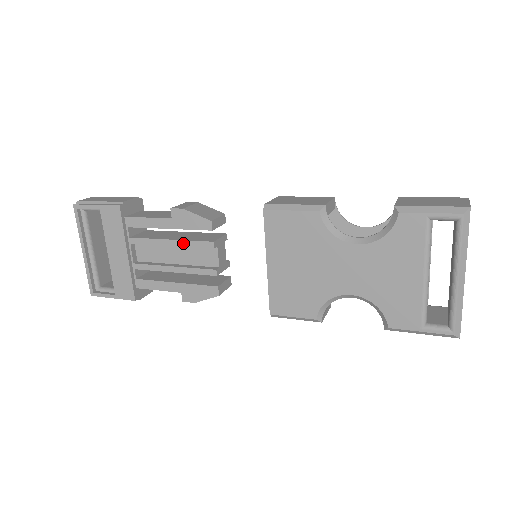
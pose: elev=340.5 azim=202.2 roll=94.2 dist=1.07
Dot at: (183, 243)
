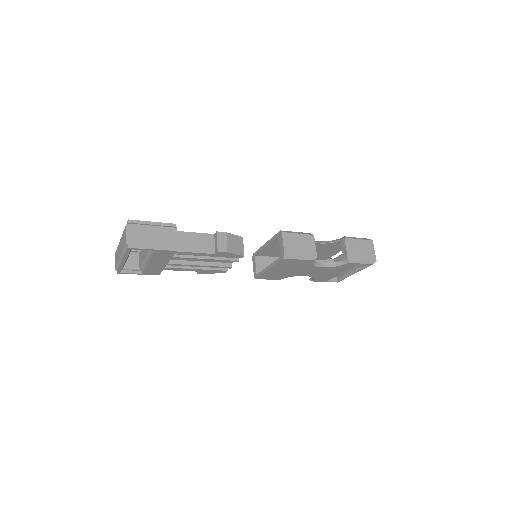
Dot at: (216, 260)
